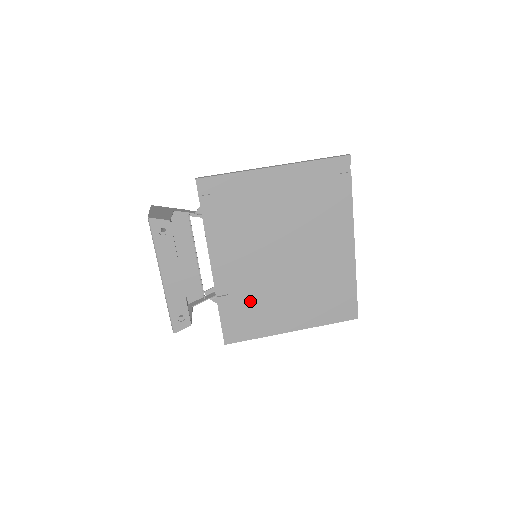
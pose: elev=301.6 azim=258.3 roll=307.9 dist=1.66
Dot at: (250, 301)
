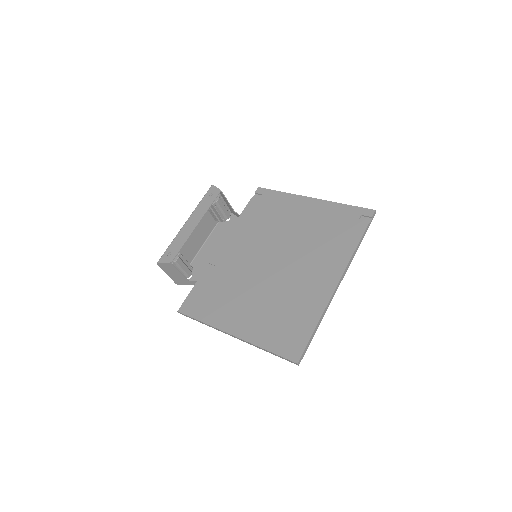
Dot at: (224, 285)
